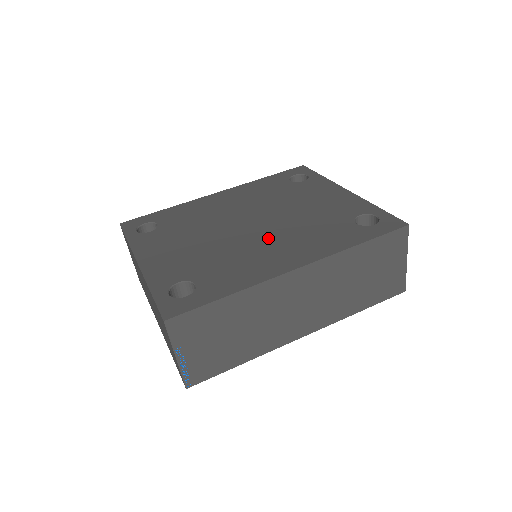
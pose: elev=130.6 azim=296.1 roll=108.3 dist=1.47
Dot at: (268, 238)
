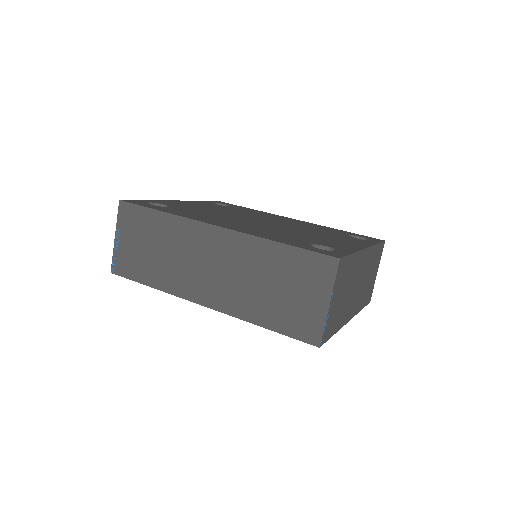
Dot at: (248, 223)
